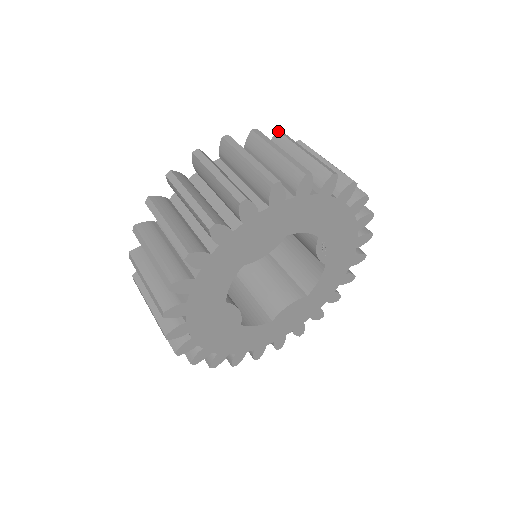
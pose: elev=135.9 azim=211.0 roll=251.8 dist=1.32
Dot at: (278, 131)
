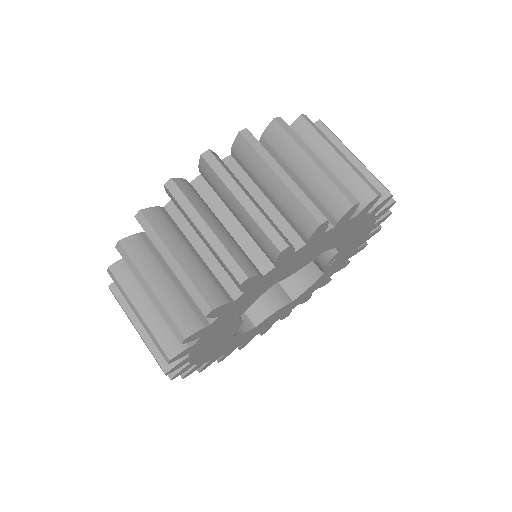
Dot at: (320, 120)
